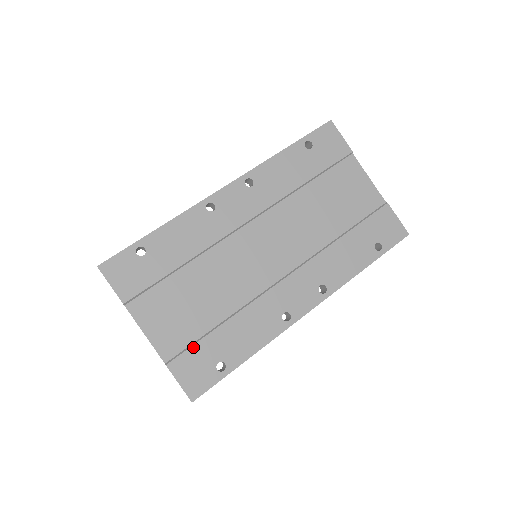
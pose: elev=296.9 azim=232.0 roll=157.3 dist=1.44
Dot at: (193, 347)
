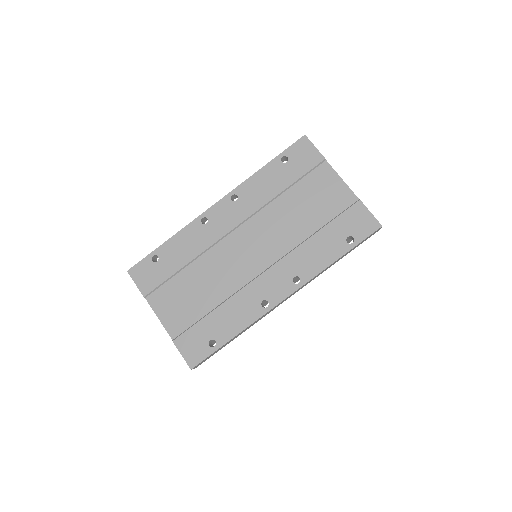
Dot at: (192, 328)
